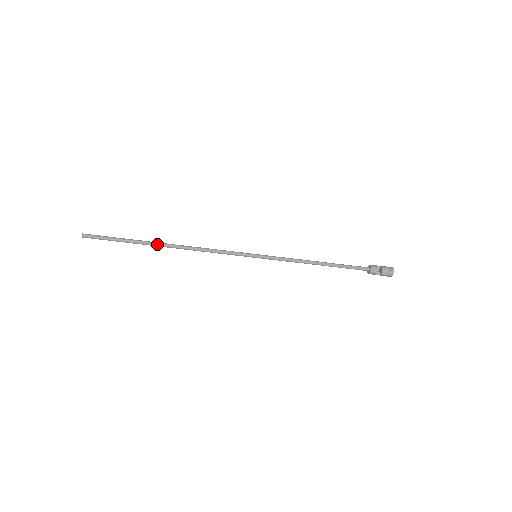
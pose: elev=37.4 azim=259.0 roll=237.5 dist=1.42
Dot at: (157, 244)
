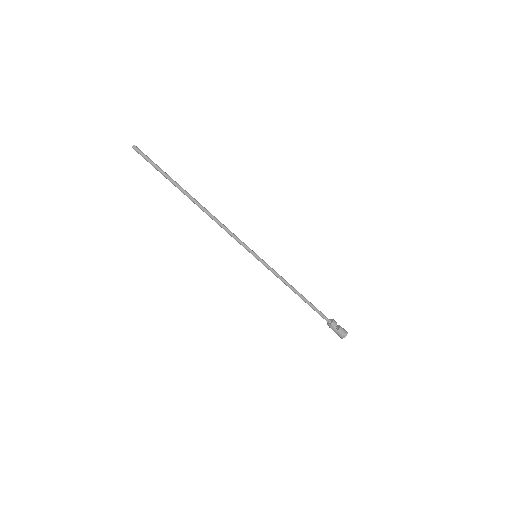
Dot at: occluded
